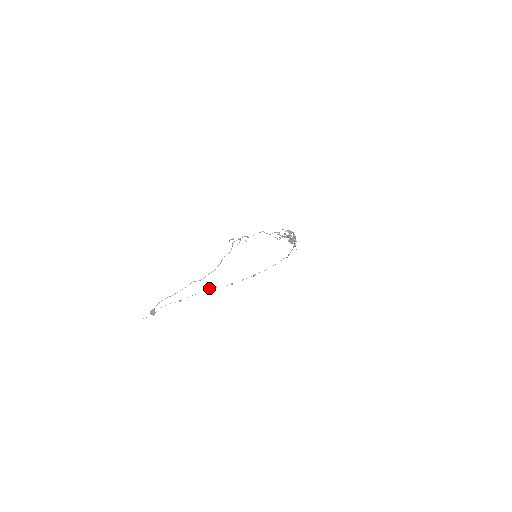
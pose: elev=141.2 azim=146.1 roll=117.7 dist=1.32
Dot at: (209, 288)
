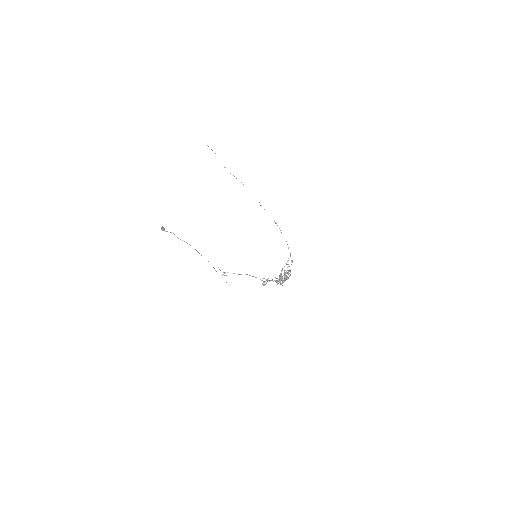
Dot at: occluded
